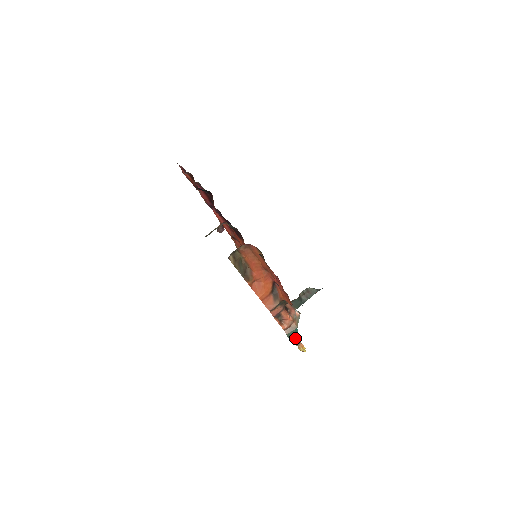
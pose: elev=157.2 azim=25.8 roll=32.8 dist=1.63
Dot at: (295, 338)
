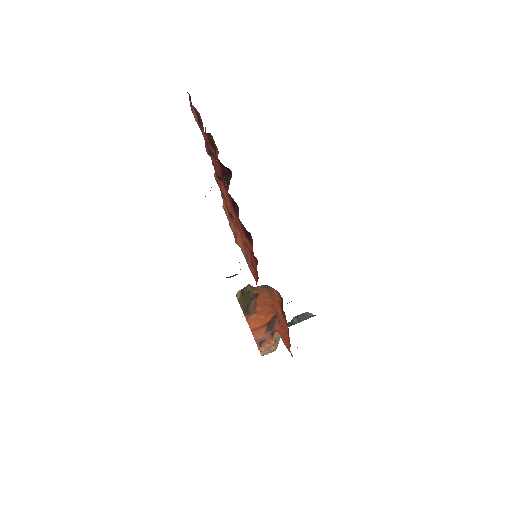
Dot at: occluded
